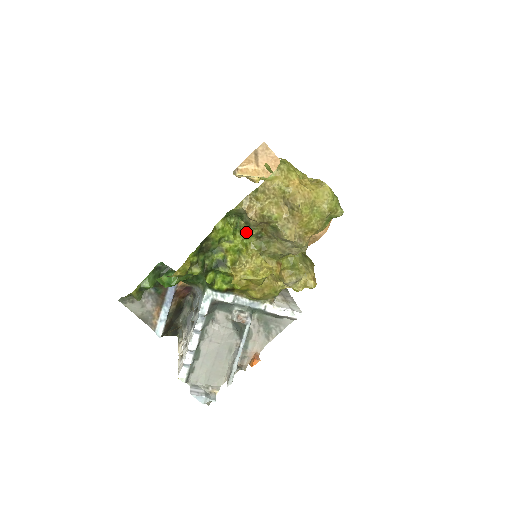
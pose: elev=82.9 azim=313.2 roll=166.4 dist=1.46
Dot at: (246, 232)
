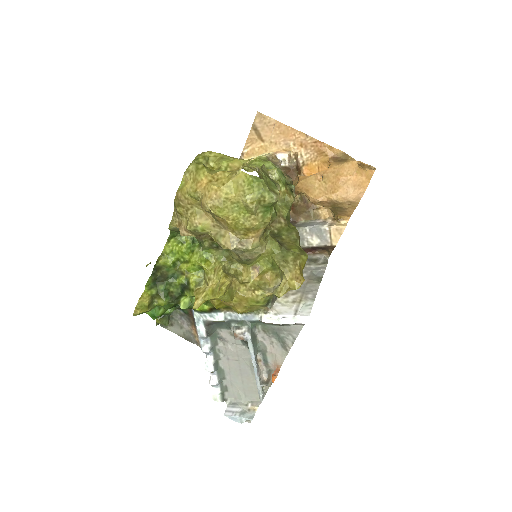
Dot at: (201, 246)
